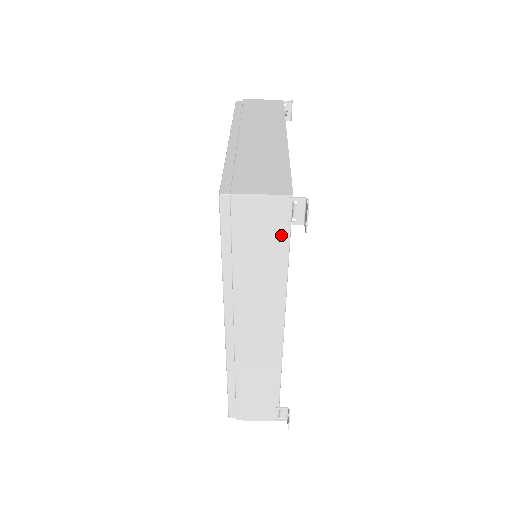
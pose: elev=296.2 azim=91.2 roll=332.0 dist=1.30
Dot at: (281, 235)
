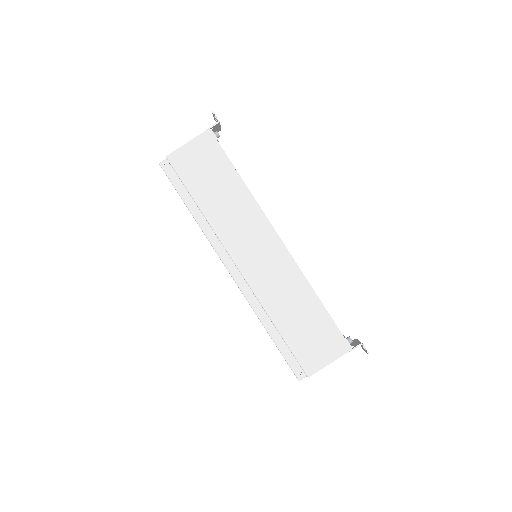
Dot at: occluded
